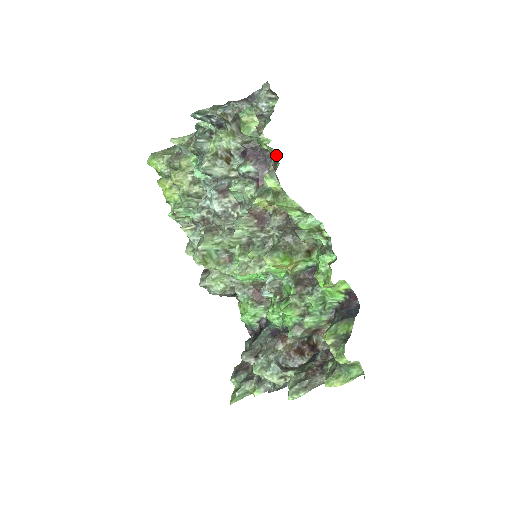
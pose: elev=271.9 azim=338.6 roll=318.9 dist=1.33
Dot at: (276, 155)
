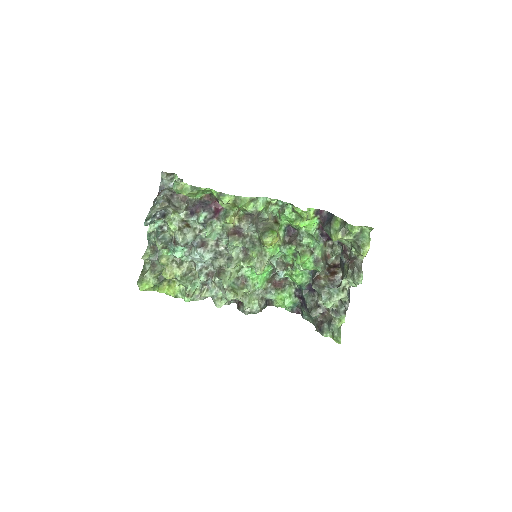
Dot at: (208, 196)
